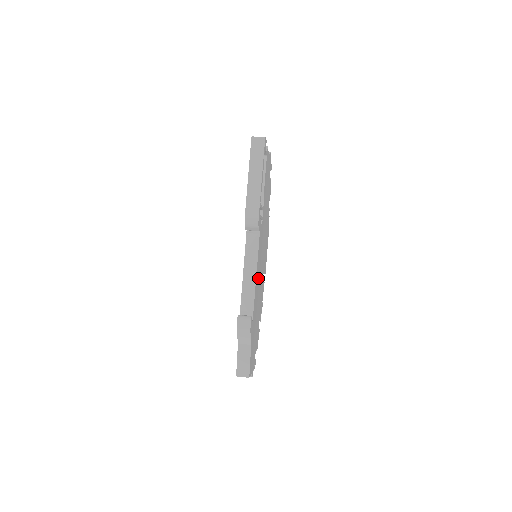
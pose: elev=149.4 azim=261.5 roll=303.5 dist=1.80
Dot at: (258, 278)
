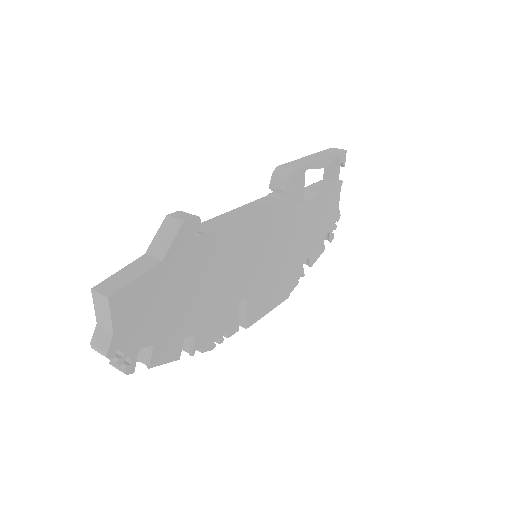
Dot at: (242, 246)
